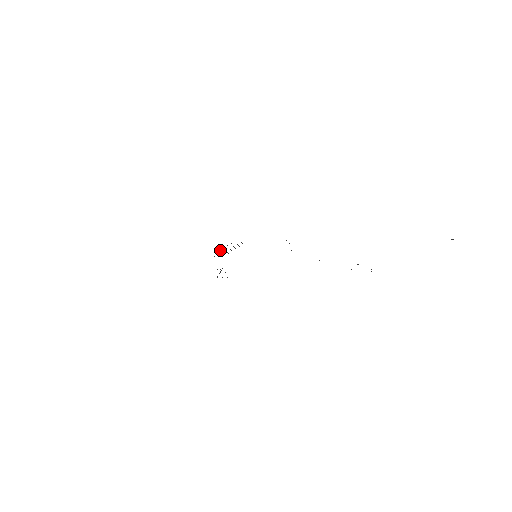
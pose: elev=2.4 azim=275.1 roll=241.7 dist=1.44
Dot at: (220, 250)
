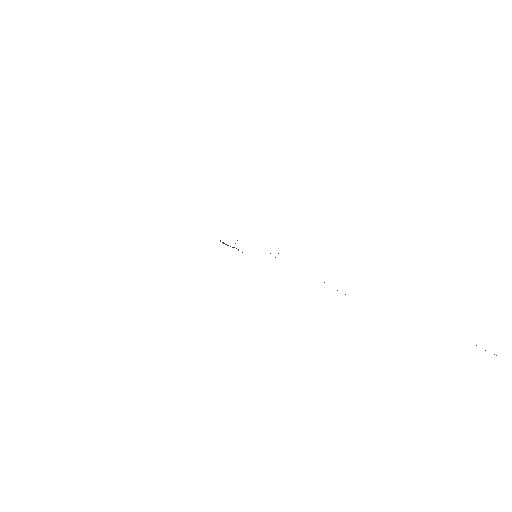
Dot at: (222, 242)
